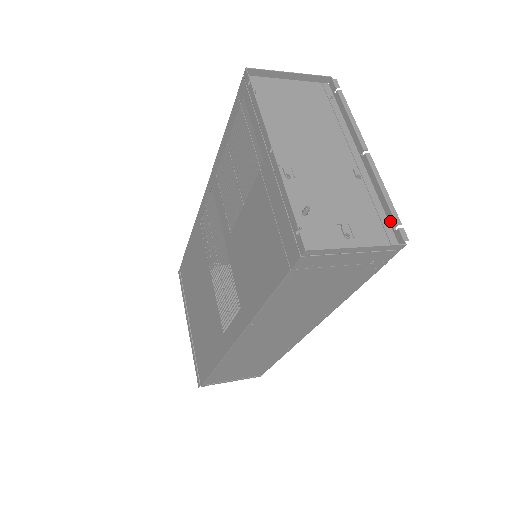
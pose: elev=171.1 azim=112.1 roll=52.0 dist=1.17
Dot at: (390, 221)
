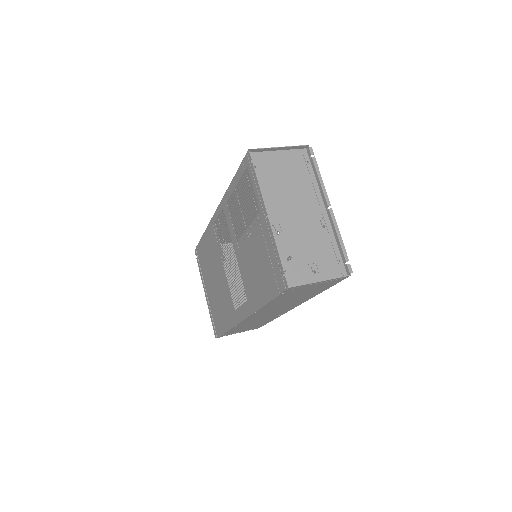
Dot at: (342, 258)
